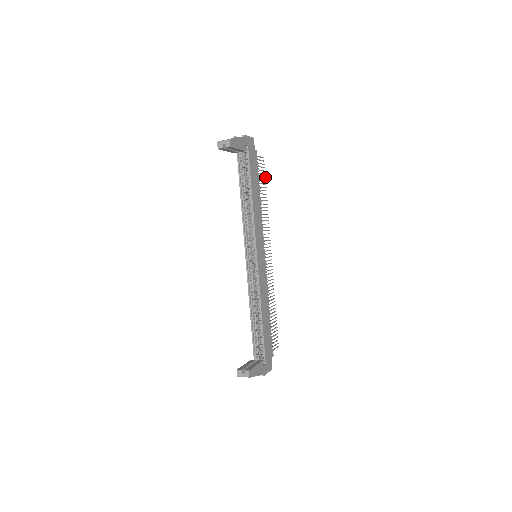
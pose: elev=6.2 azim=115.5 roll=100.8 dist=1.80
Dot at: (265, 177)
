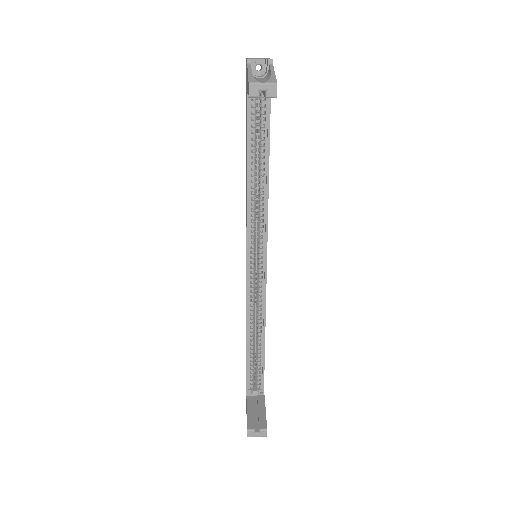
Dot at: occluded
